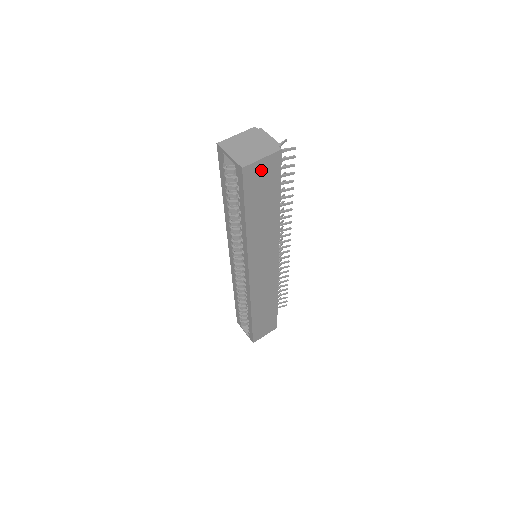
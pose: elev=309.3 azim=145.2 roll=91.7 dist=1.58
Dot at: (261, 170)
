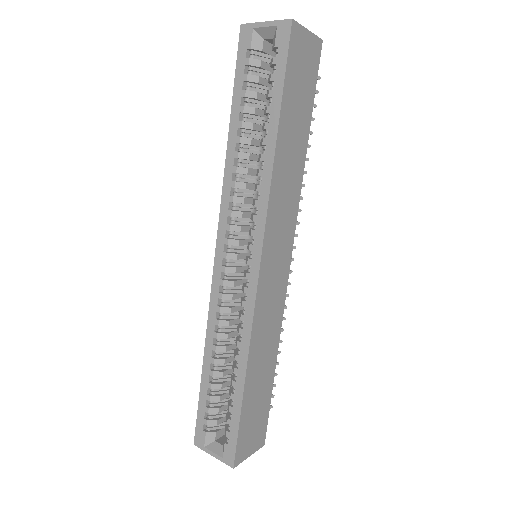
Dot at: (304, 49)
